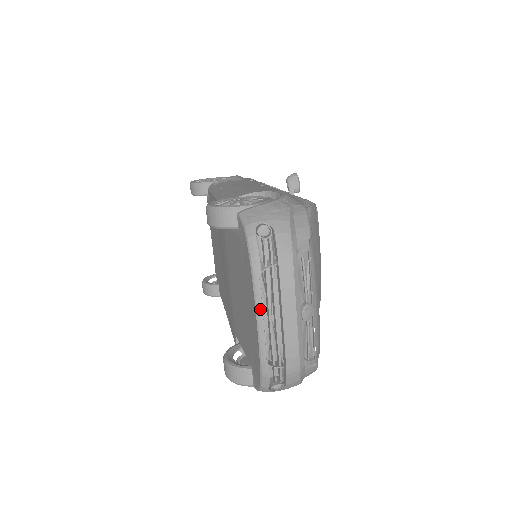
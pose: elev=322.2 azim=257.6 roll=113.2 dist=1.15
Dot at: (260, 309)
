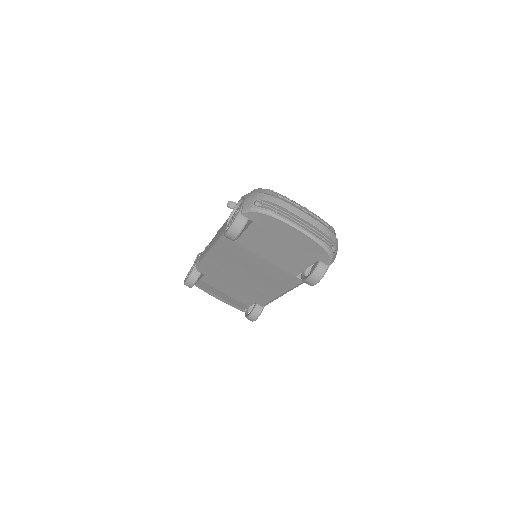
Dot at: (293, 224)
